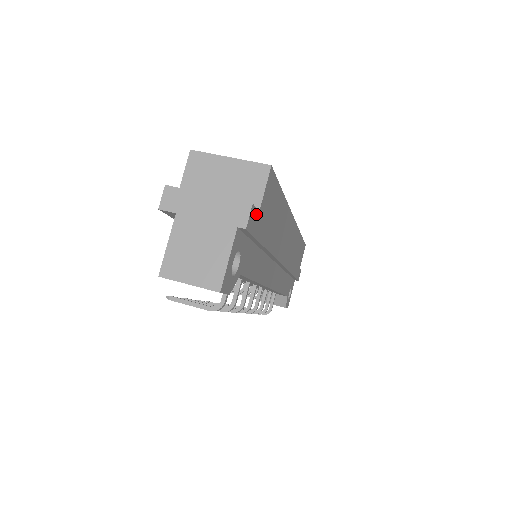
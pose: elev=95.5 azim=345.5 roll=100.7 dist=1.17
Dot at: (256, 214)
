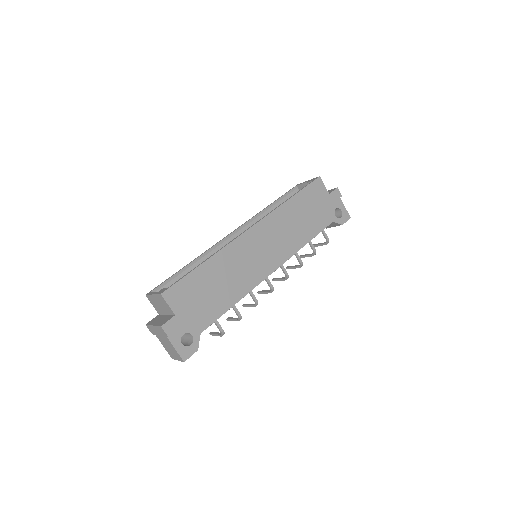
Dot at: (172, 320)
